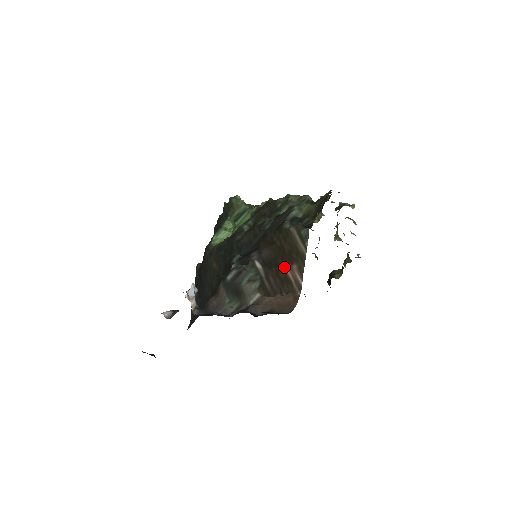
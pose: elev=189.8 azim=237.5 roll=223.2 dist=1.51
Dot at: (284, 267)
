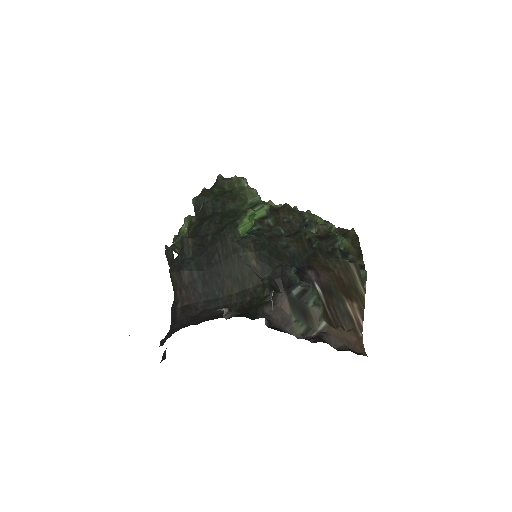
Dot at: (345, 301)
